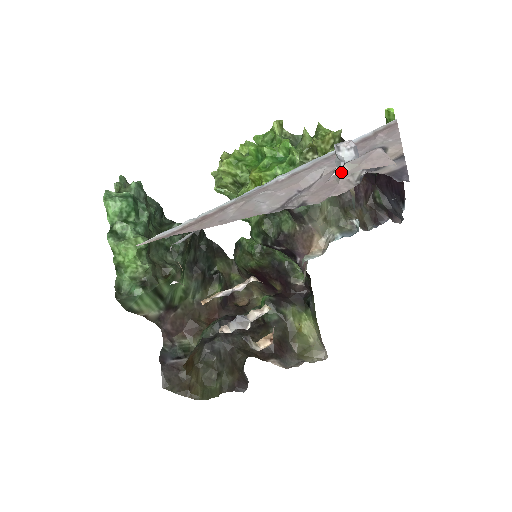
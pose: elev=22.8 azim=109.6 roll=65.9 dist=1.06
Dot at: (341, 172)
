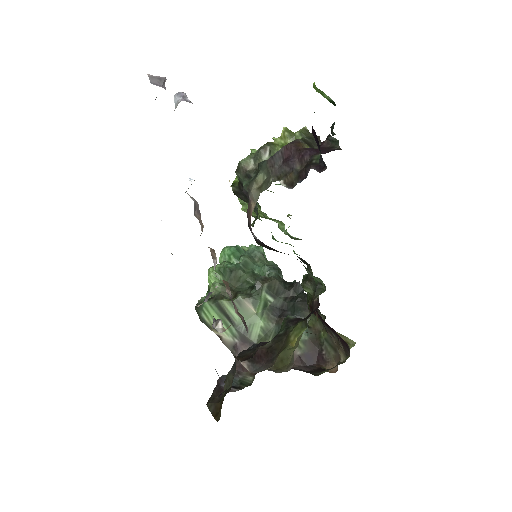
Dot at: occluded
